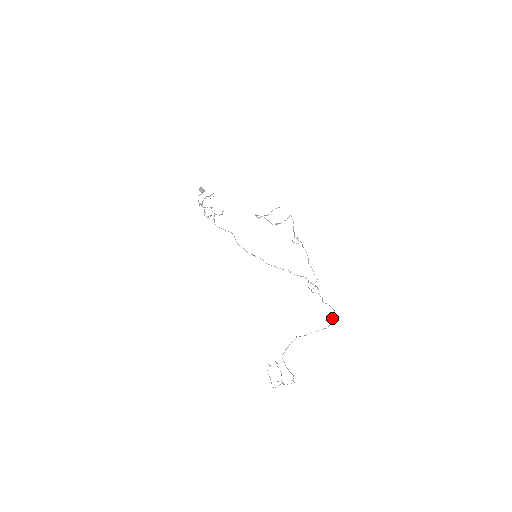
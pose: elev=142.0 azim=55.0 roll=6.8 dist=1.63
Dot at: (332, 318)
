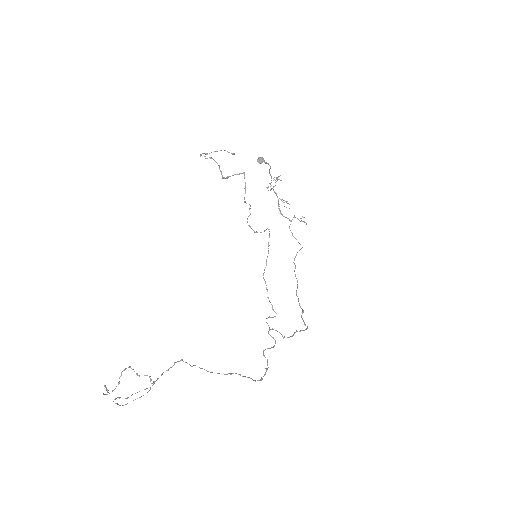
Dot at: occluded
